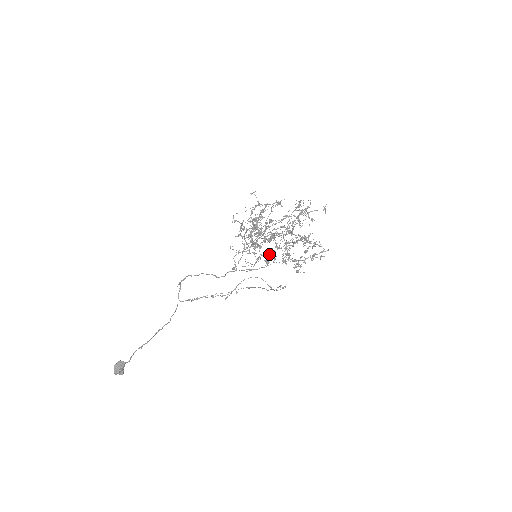
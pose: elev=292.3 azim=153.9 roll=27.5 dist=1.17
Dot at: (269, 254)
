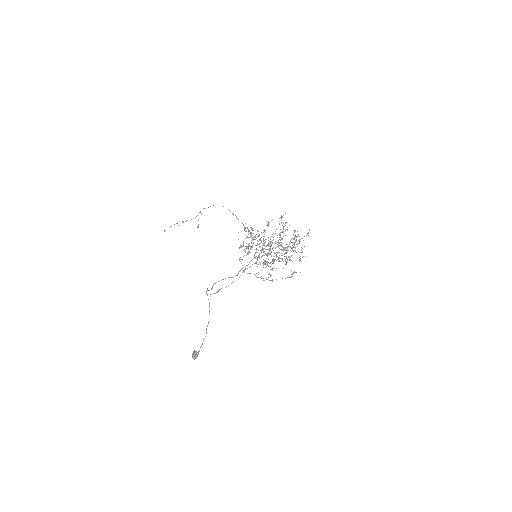
Dot at: occluded
